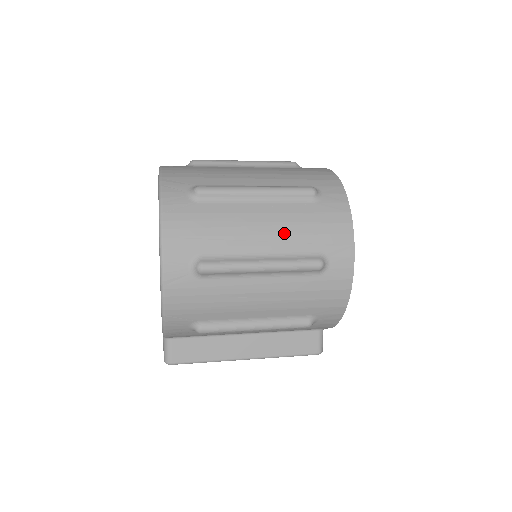
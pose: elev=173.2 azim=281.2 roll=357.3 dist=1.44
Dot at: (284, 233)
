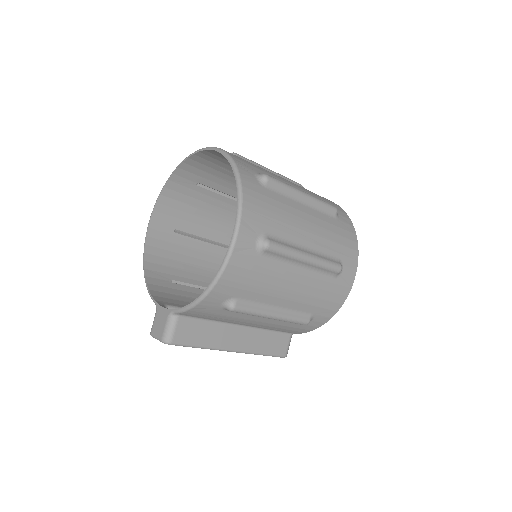
Dot at: (320, 235)
